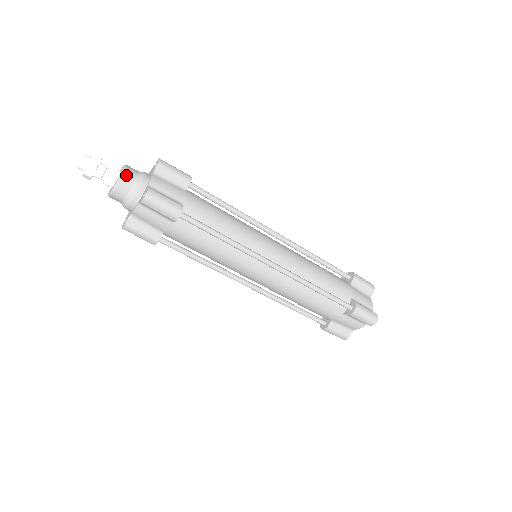
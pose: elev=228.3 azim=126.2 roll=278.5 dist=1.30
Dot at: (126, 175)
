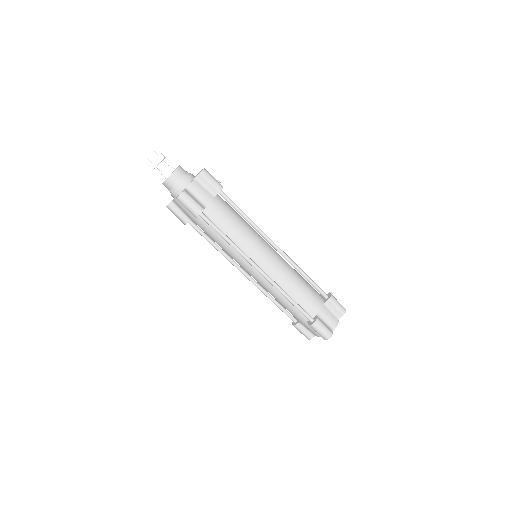
Dot at: (175, 175)
